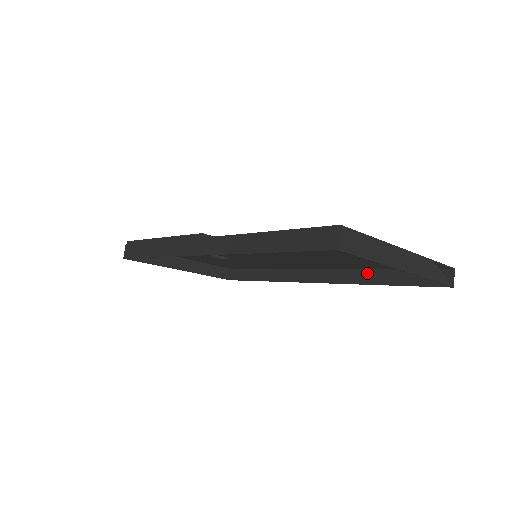
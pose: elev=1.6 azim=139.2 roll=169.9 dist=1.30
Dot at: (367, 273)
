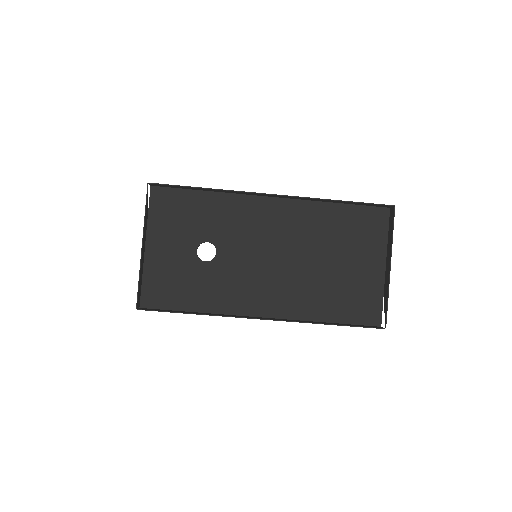
Dot at: (315, 322)
